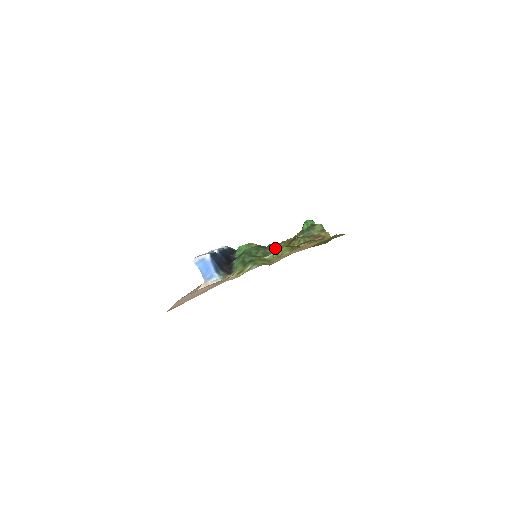
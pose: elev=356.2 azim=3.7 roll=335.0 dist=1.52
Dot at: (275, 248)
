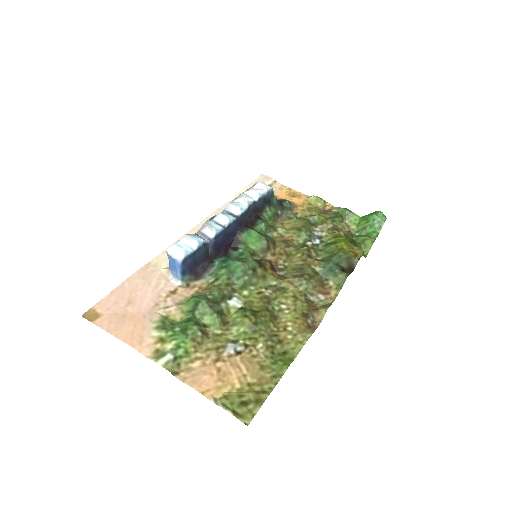
Dot at: (269, 276)
